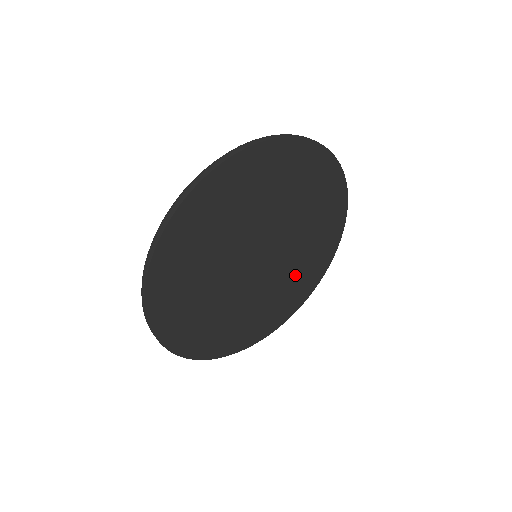
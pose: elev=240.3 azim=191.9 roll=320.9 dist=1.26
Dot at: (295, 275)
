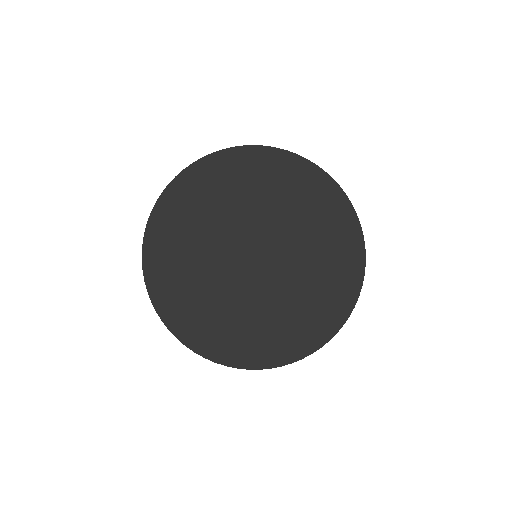
Dot at: (314, 279)
